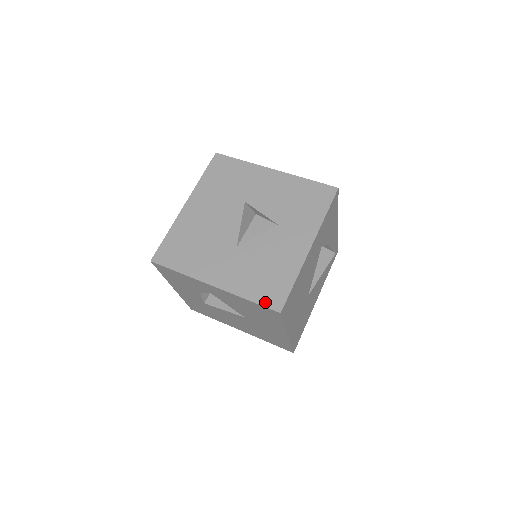
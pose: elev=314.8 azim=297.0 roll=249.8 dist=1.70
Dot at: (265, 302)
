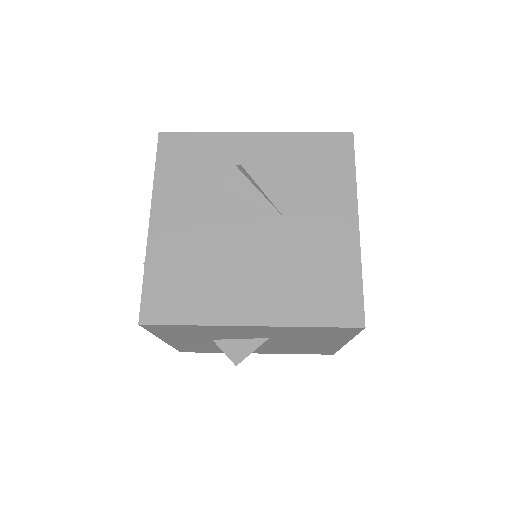
Dot at: (328, 135)
